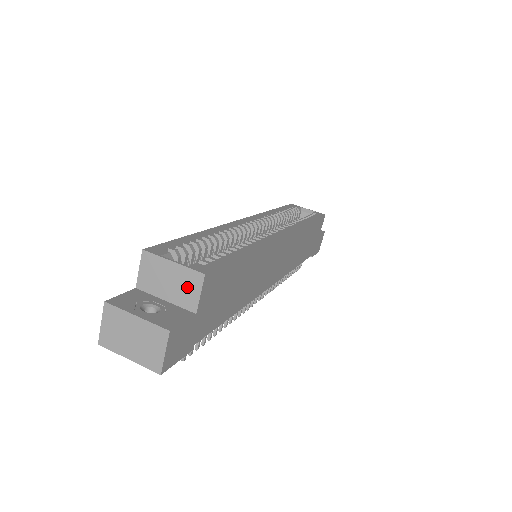
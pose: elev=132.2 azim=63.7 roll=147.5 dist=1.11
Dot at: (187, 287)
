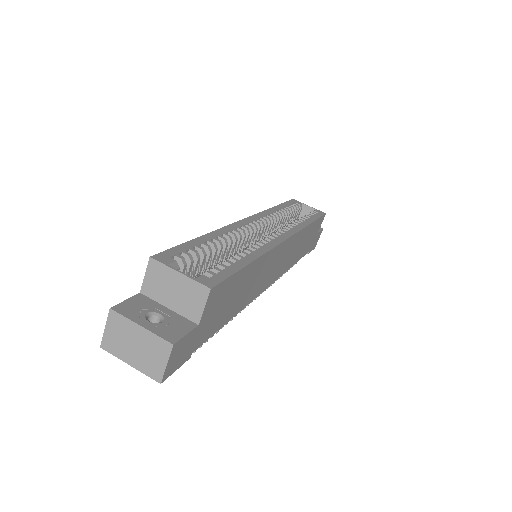
Dot at: (192, 299)
